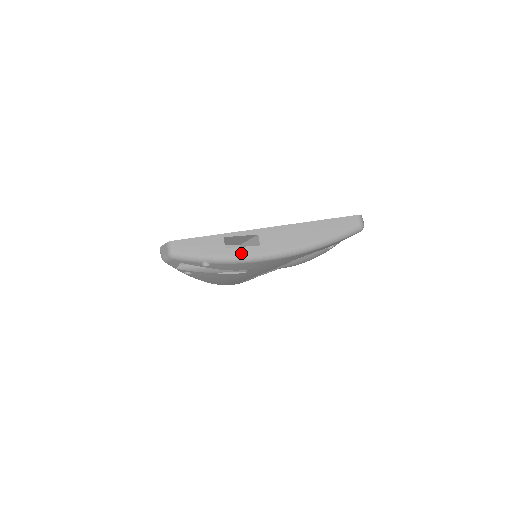
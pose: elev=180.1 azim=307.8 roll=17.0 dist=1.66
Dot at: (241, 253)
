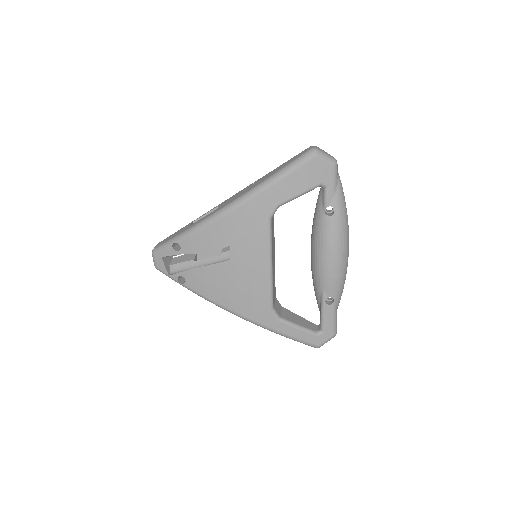
Dot at: (200, 221)
